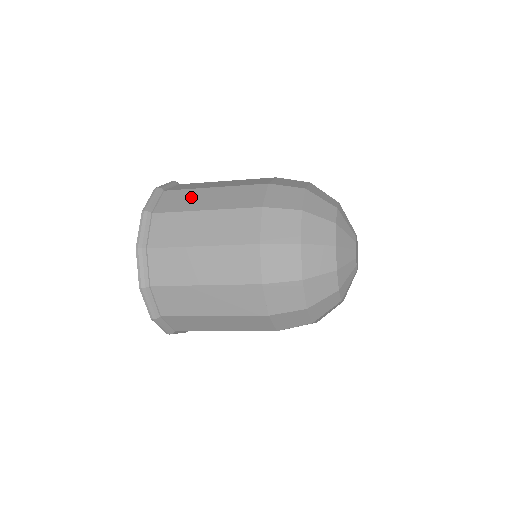
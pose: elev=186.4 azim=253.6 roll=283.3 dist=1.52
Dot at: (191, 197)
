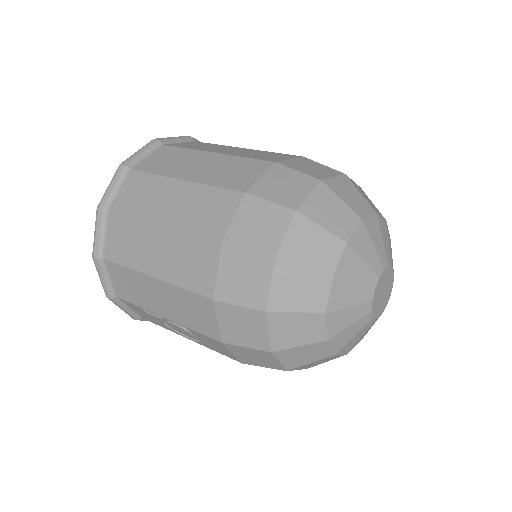
Dot at: (212, 146)
